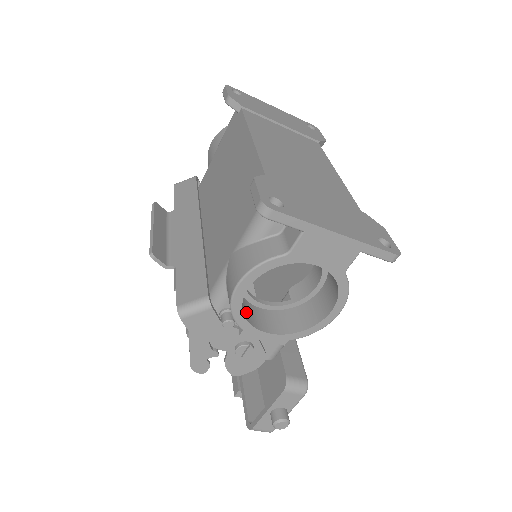
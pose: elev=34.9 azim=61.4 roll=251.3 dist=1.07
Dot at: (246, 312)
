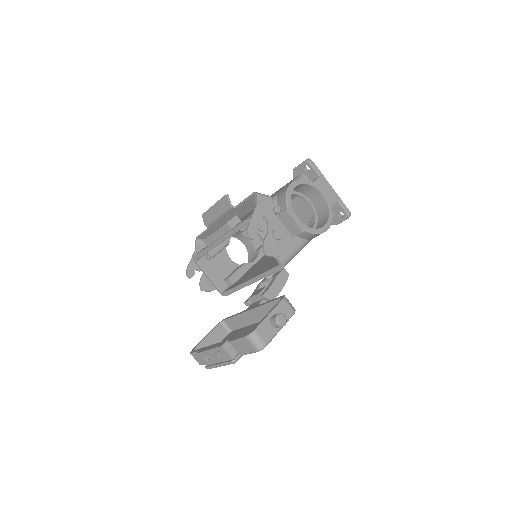
Dot at: occluded
